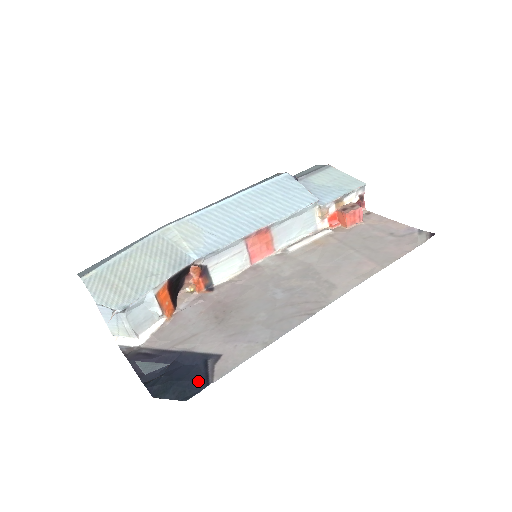
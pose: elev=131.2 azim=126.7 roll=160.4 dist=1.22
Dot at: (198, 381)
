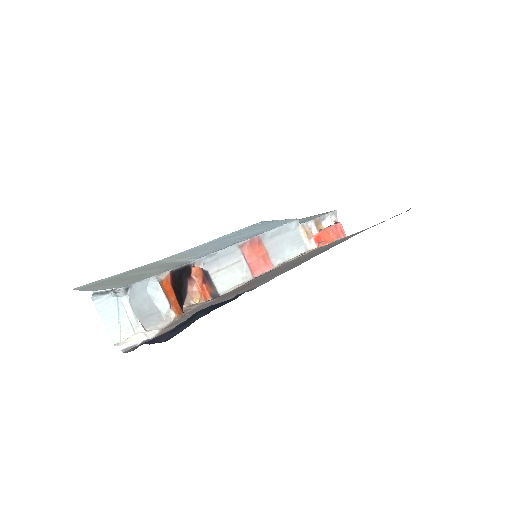
Dot at: (230, 299)
